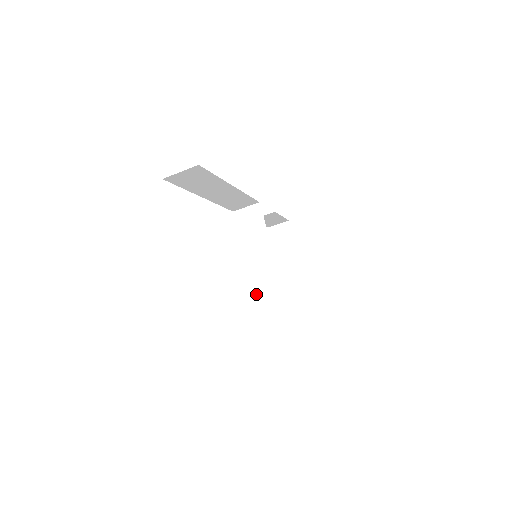
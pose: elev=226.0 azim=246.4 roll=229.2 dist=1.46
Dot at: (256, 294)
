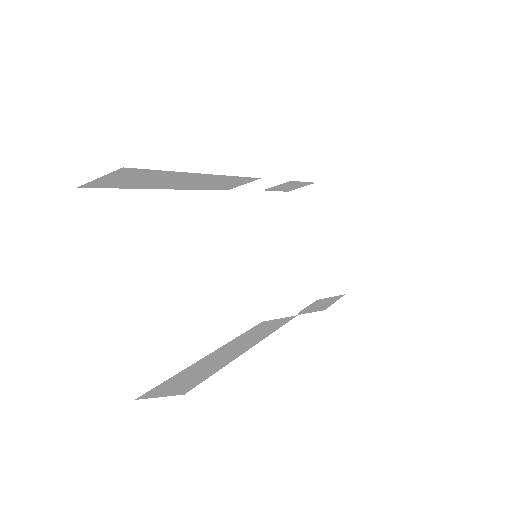
Dot at: (259, 303)
